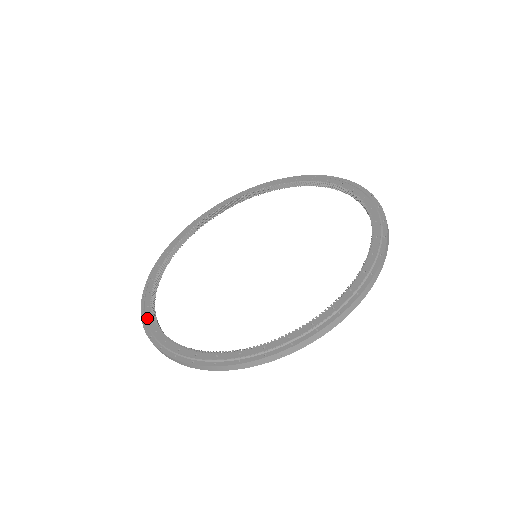
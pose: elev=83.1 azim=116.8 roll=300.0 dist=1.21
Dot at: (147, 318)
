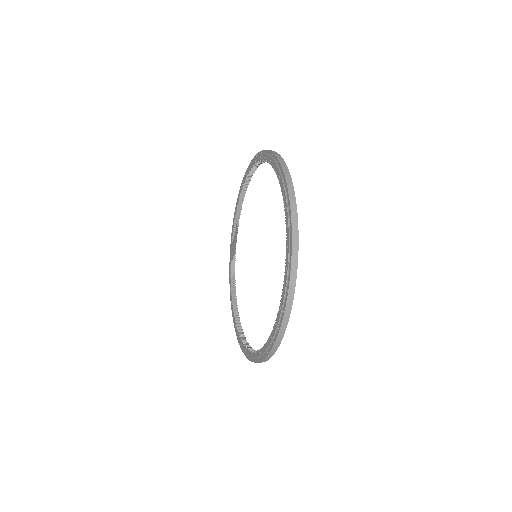
Dot at: (237, 335)
